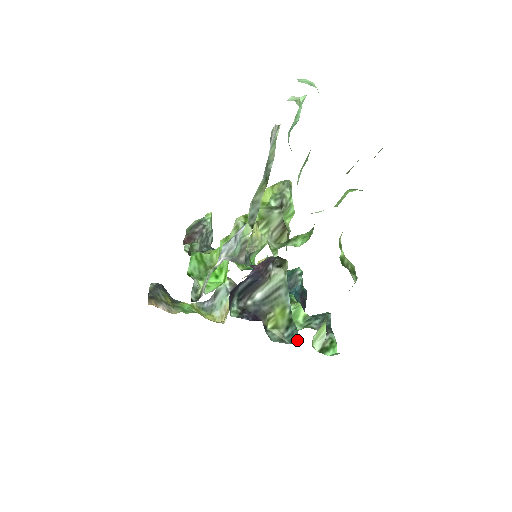
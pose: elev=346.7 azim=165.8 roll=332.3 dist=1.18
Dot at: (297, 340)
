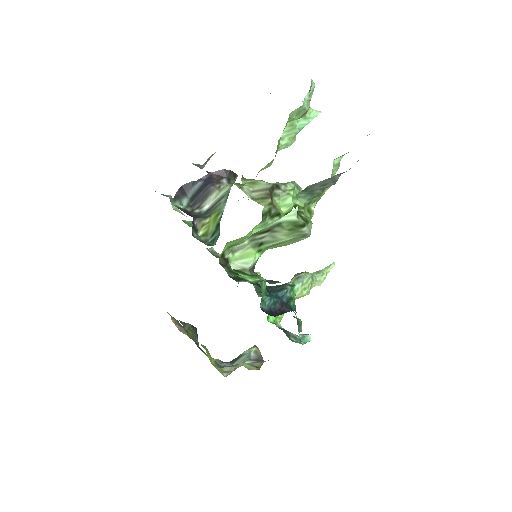
Dot at: (215, 244)
